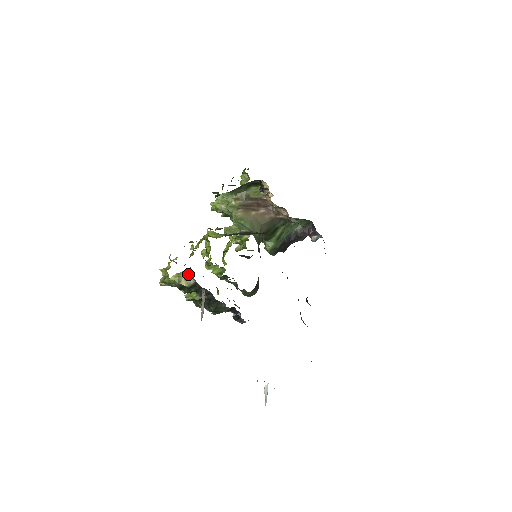
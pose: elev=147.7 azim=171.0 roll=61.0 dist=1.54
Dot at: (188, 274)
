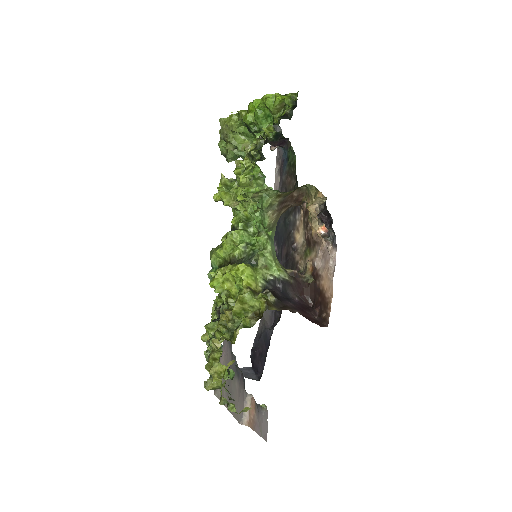
Dot at: occluded
